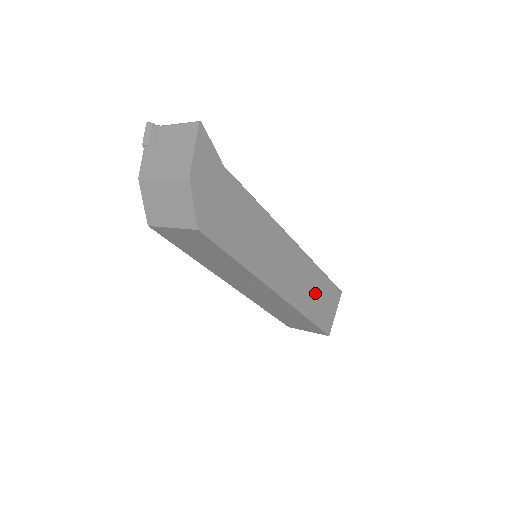
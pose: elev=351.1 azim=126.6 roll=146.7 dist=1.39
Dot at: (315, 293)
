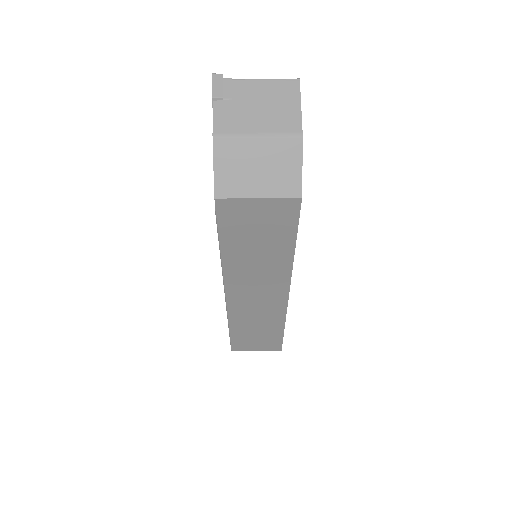
Dot at: occluded
